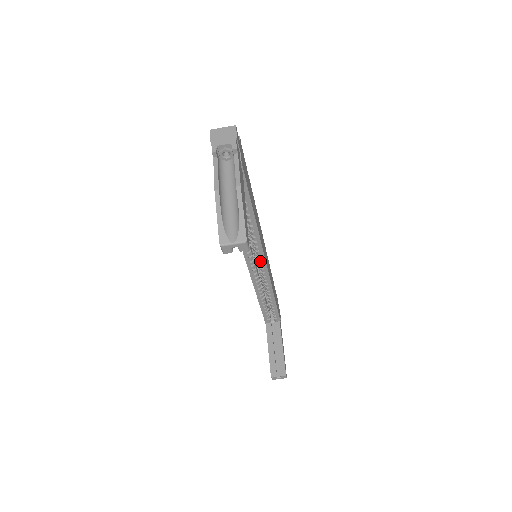
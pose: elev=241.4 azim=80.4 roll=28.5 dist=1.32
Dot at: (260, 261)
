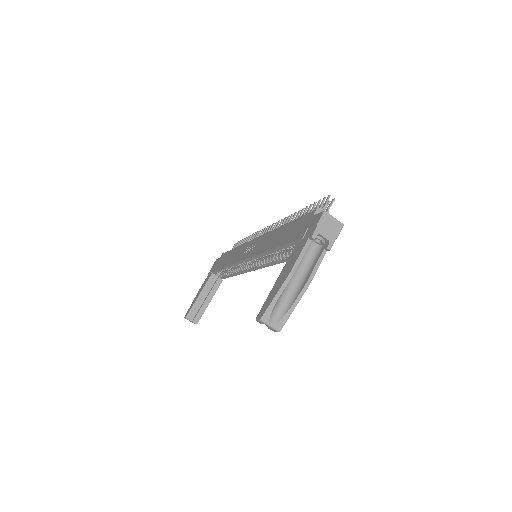
Dot at: (256, 266)
